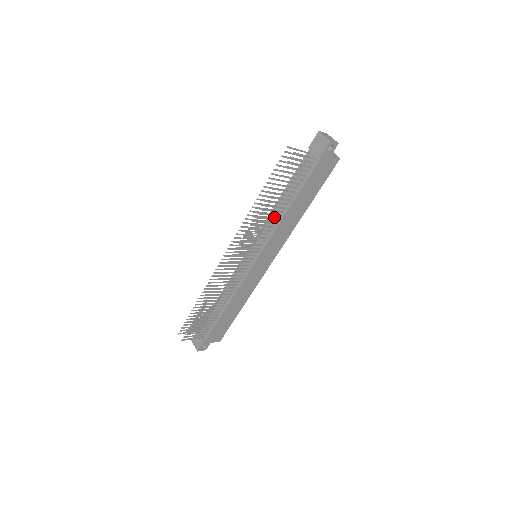
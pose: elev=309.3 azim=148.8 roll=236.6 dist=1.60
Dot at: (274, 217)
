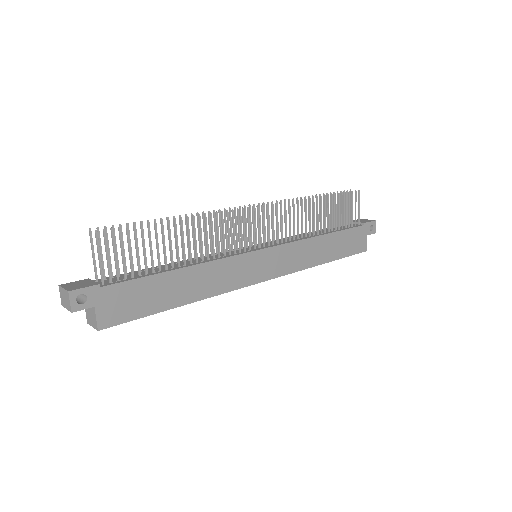
Dot at: (300, 236)
